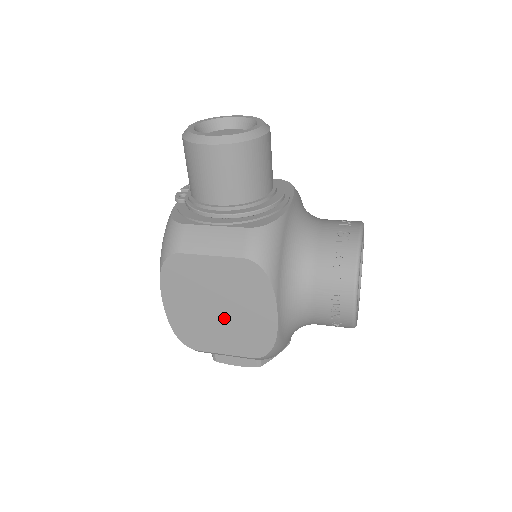
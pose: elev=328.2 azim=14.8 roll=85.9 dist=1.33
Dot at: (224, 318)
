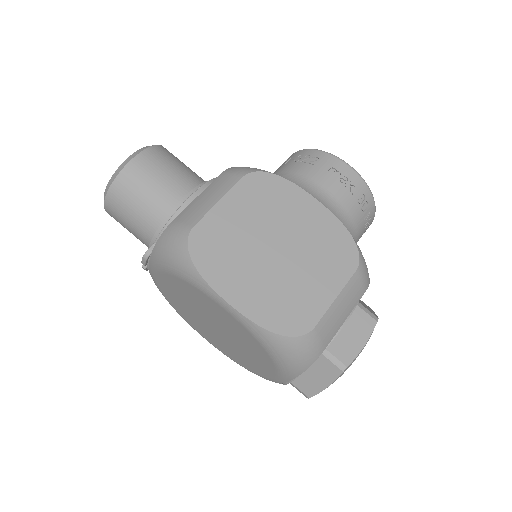
Dot at: (291, 254)
